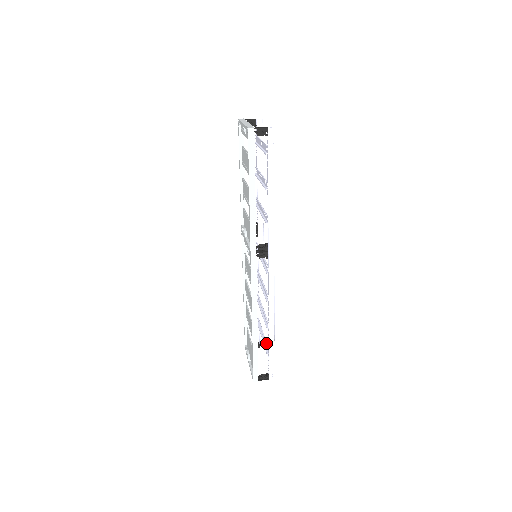
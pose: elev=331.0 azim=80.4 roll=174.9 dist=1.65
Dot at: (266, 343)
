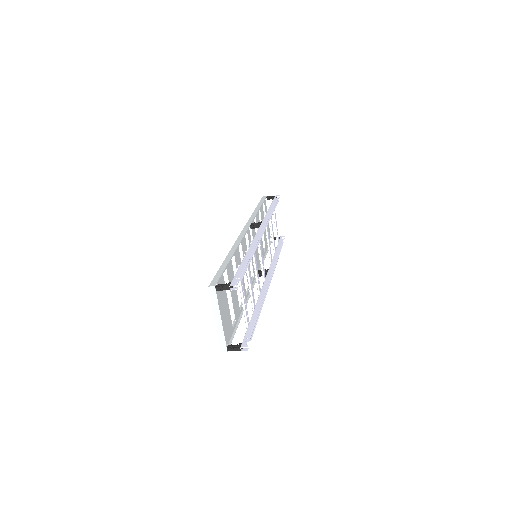
Dot at: occluded
